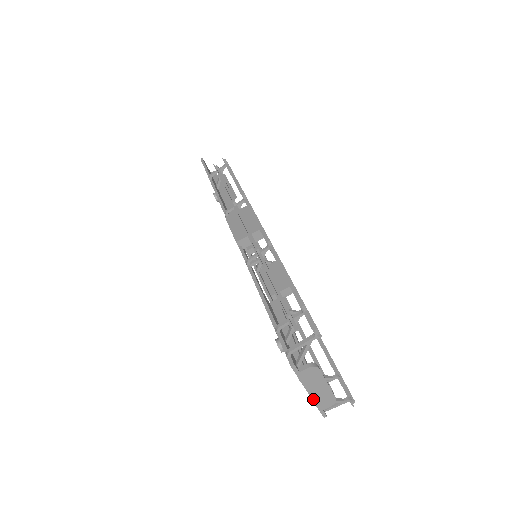
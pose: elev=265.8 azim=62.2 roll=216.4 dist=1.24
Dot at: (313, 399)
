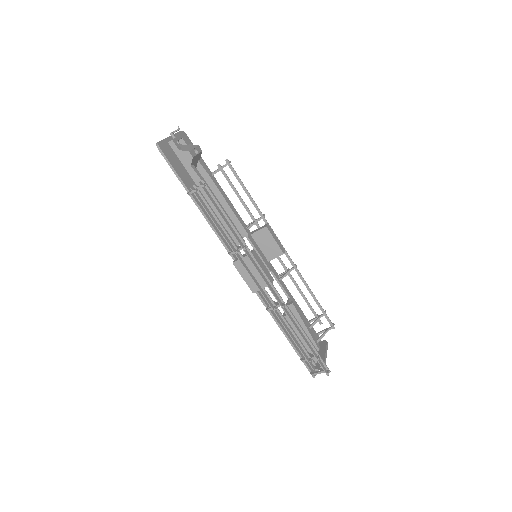
Dot at: occluded
